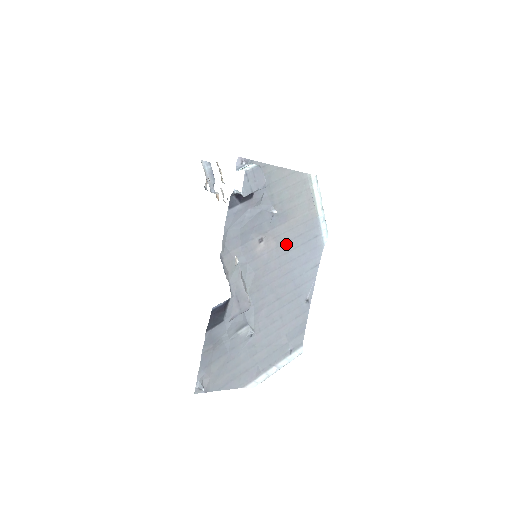
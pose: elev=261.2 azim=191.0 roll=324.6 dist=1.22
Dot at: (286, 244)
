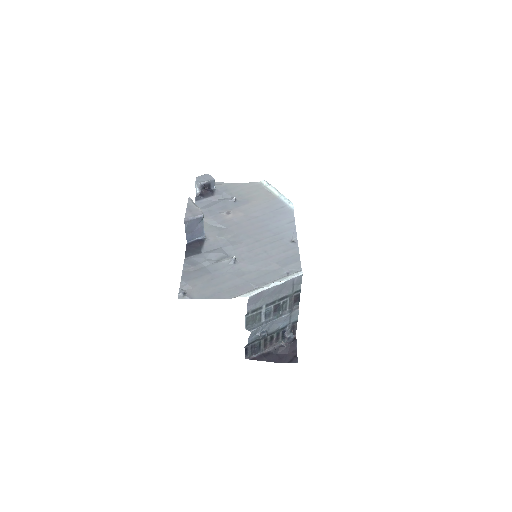
Dot at: (254, 214)
